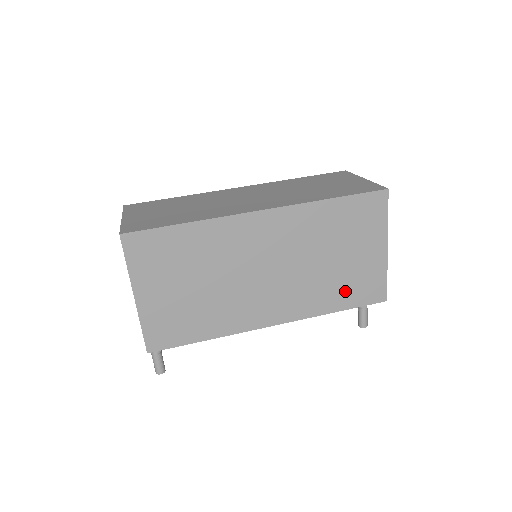
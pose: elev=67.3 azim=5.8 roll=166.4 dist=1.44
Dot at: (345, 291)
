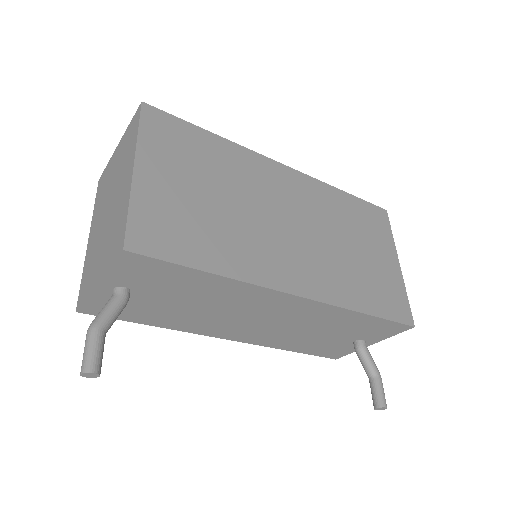
Dot at: (371, 292)
